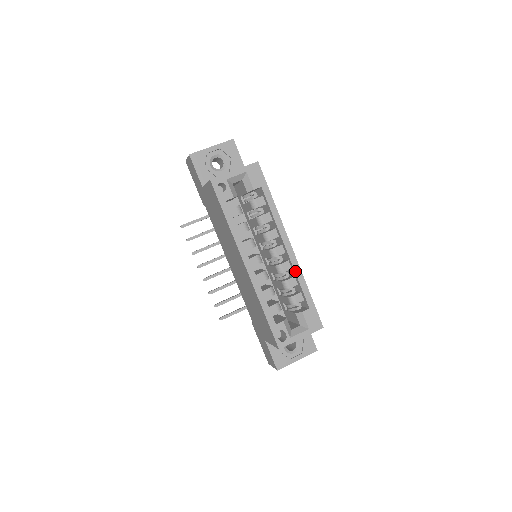
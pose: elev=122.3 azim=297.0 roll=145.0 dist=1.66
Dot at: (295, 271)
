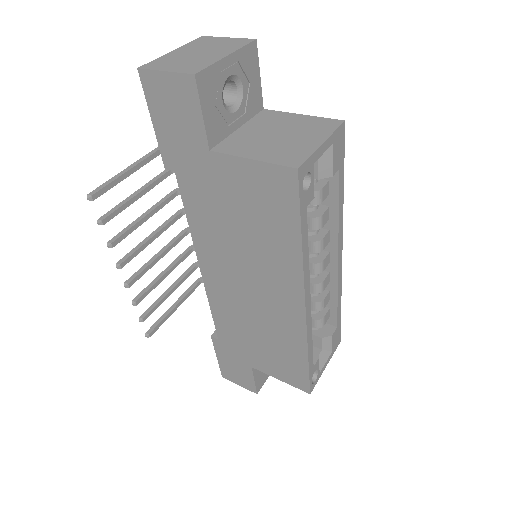
Dot at: (338, 287)
